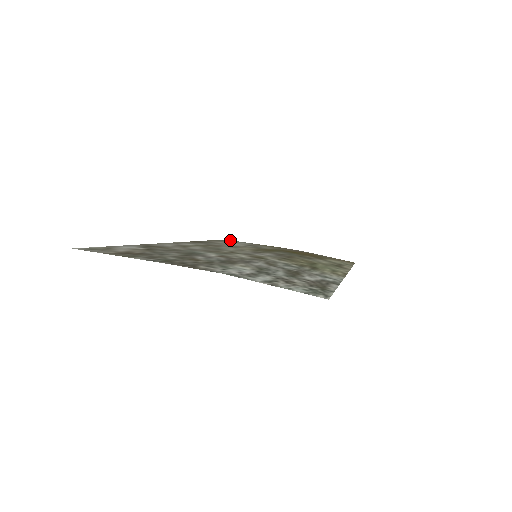
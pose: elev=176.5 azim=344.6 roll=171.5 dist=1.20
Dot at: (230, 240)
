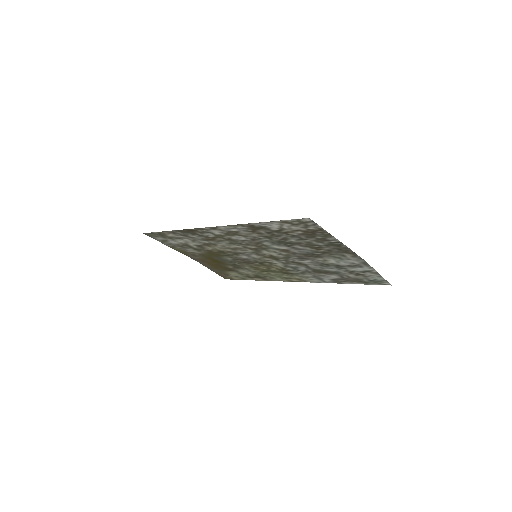
Dot at: (149, 235)
